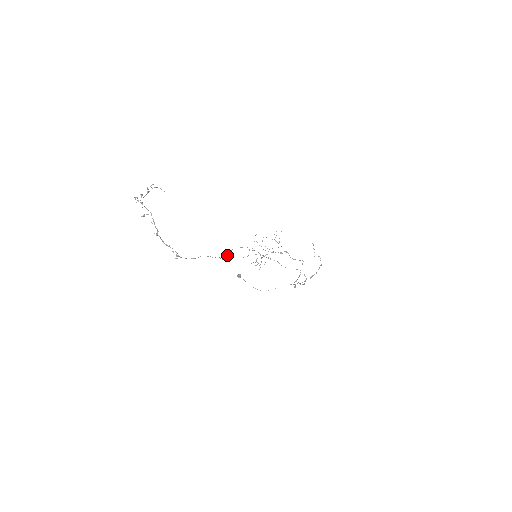
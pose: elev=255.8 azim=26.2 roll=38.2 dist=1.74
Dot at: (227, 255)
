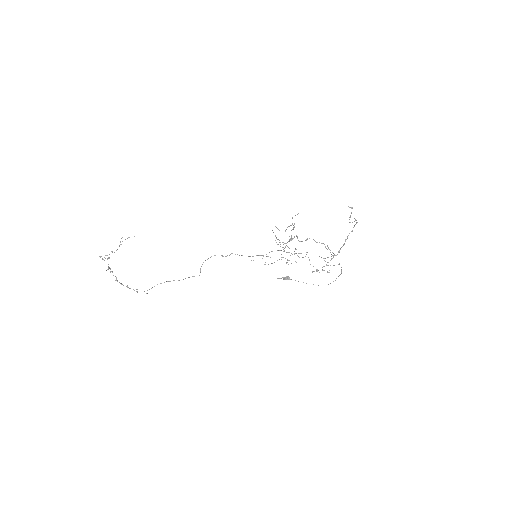
Dot at: (200, 271)
